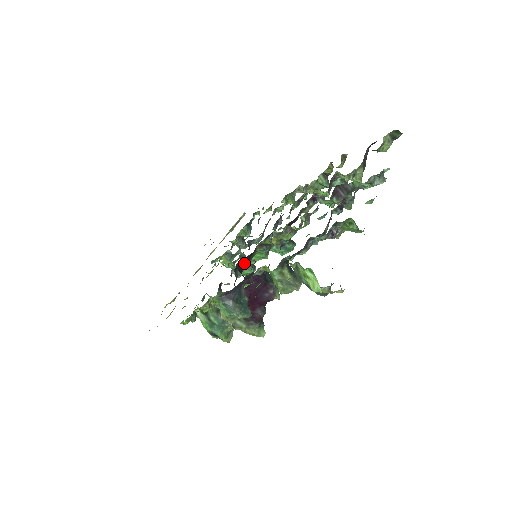
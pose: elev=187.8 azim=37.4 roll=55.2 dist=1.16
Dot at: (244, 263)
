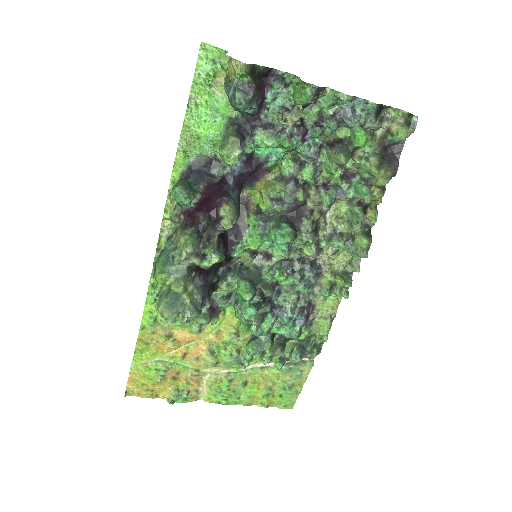
Dot at: (236, 239)
